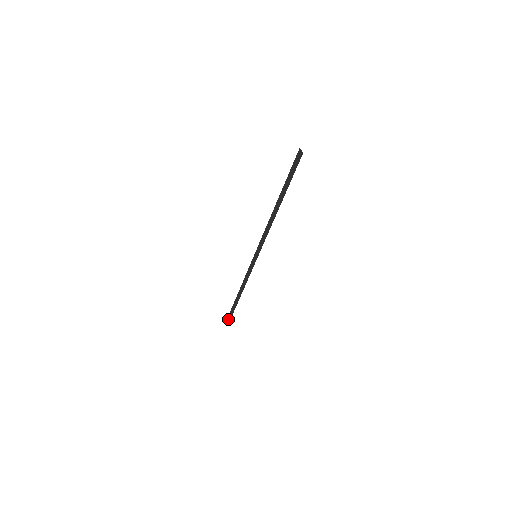
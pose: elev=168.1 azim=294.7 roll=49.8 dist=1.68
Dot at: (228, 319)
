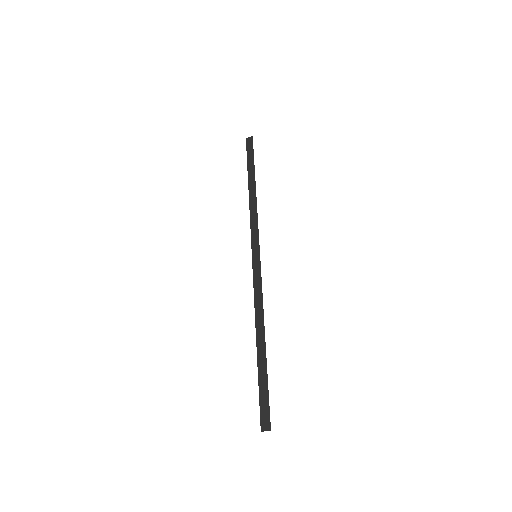
Dot at: (263, 415)
